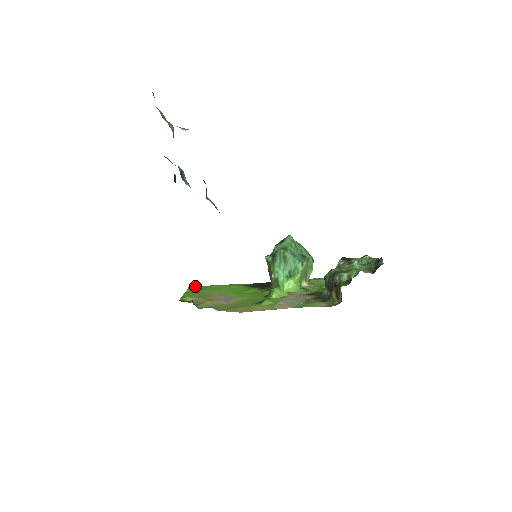
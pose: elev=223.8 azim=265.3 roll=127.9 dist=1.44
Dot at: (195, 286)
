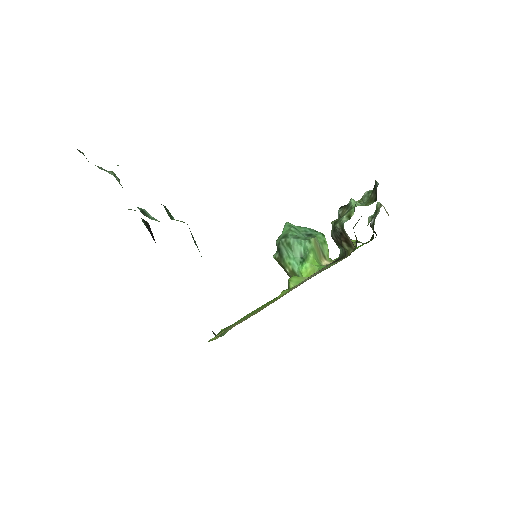
Dot at: occluded
